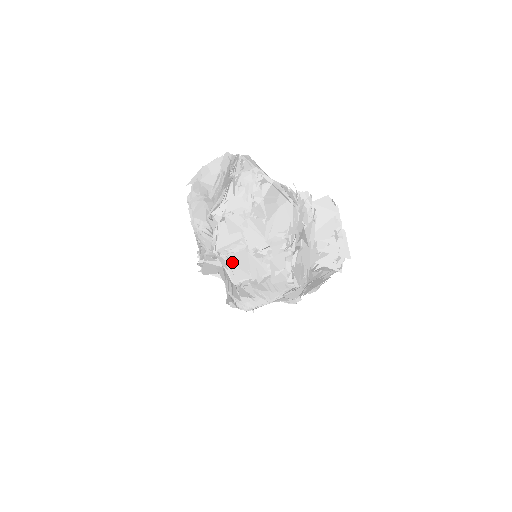
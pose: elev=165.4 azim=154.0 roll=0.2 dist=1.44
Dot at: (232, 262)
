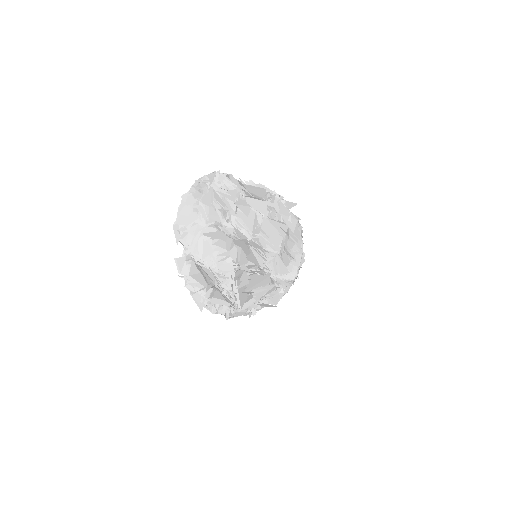
Dot at: (265, 236)
